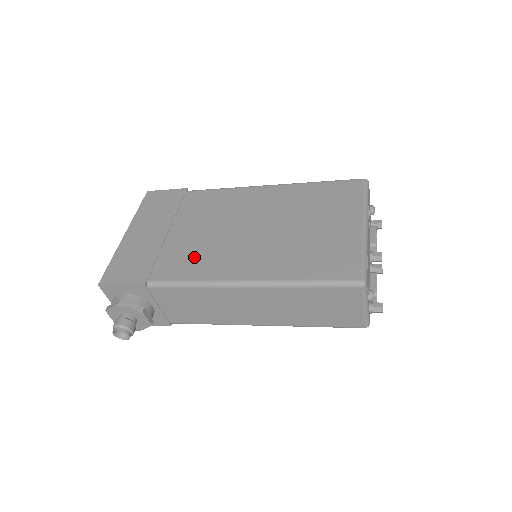
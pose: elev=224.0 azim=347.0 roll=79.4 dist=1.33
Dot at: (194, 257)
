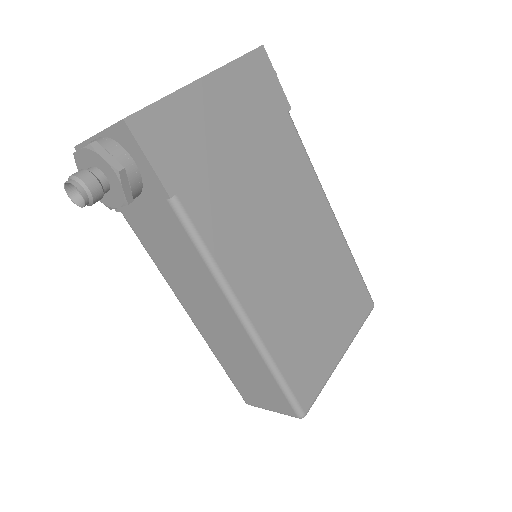
Dot at: (234, 224)
